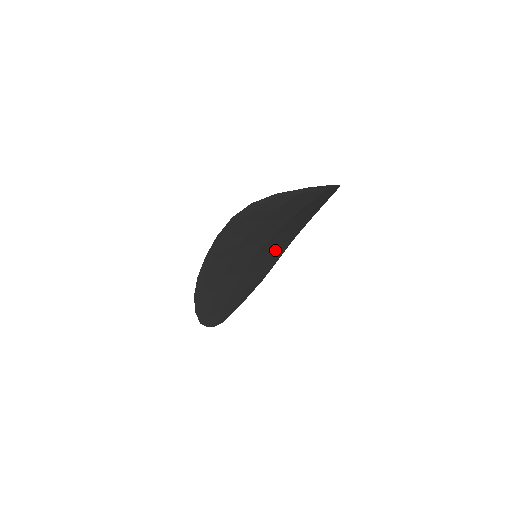
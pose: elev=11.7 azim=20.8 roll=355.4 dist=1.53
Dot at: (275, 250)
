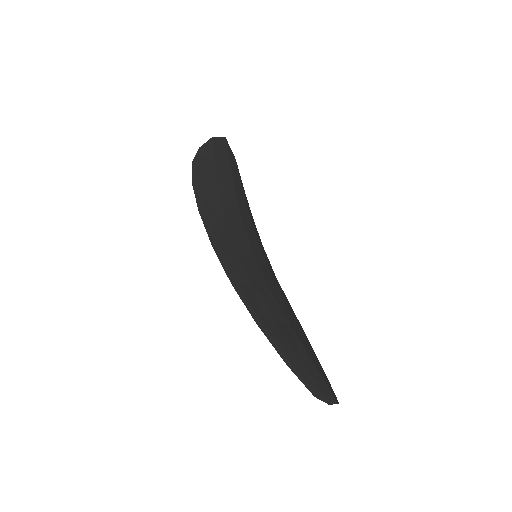
Dot at: (269, 270)
